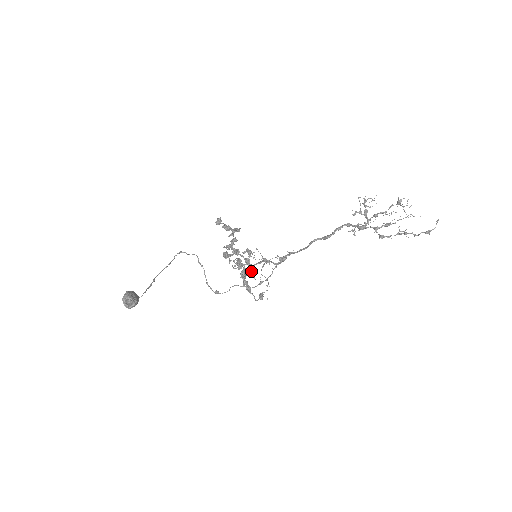
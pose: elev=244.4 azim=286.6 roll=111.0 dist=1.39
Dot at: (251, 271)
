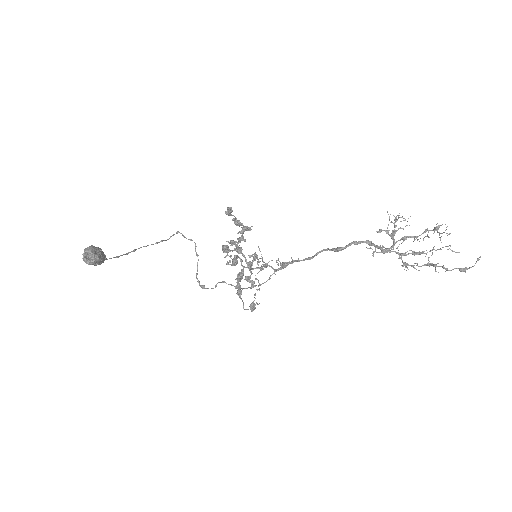
Dot at: occluded
